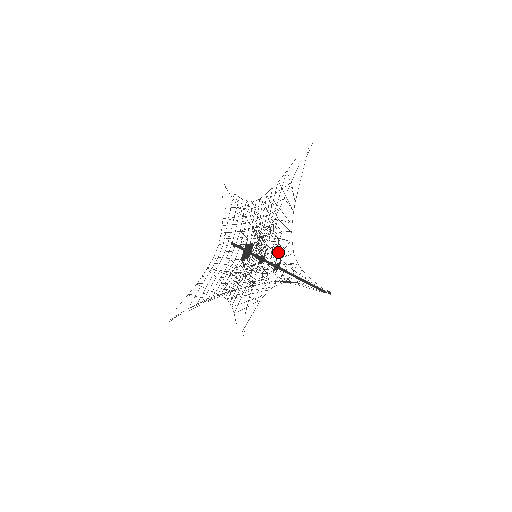
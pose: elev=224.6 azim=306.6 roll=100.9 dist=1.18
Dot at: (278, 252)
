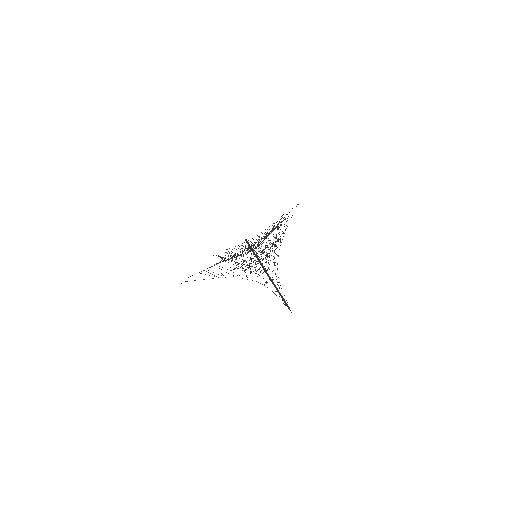
Dot at: occluded
